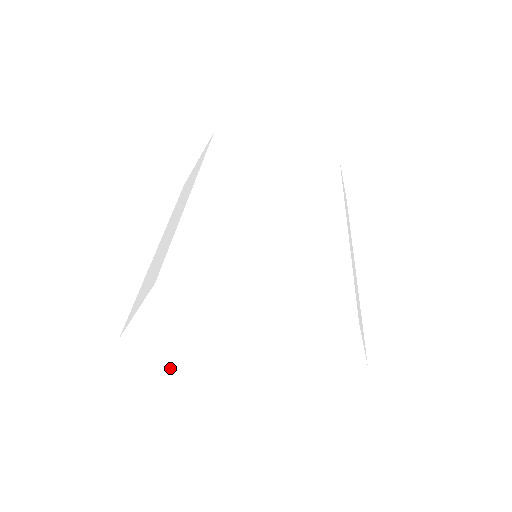
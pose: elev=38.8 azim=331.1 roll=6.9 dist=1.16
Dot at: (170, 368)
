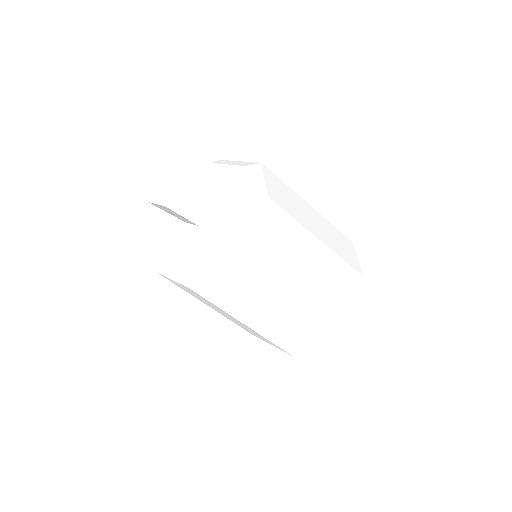
Dot at: occluded
